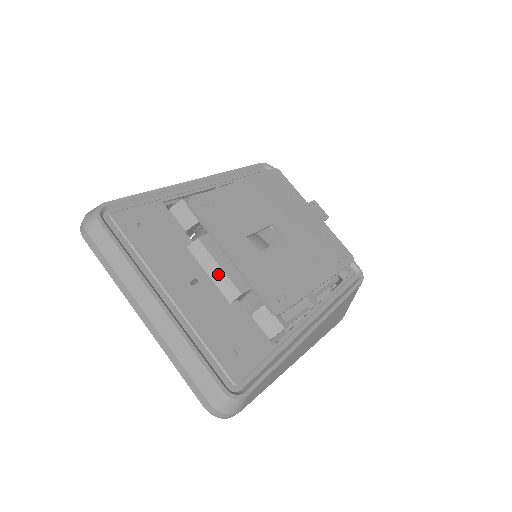
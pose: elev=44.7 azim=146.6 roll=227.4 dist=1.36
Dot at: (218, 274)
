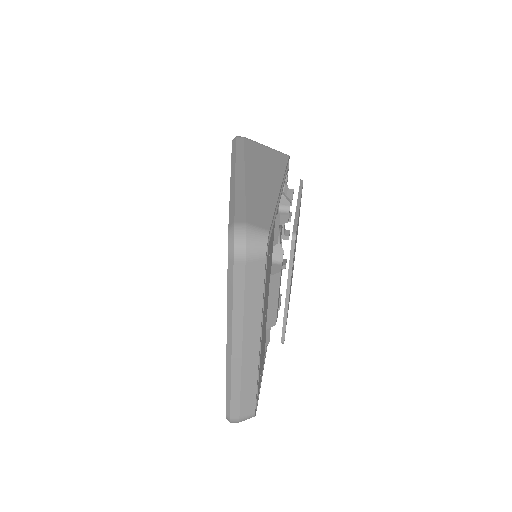
Dot at: (274, 306)
